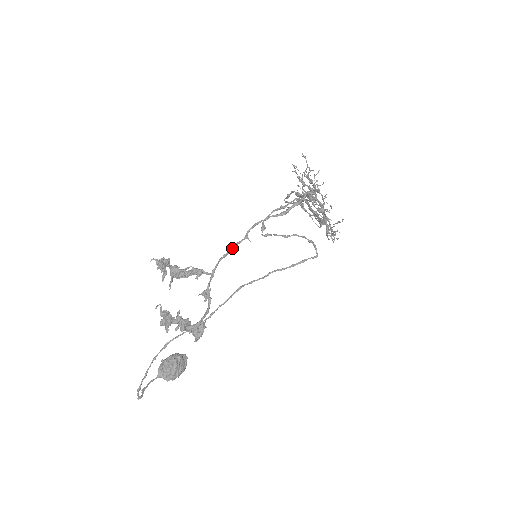
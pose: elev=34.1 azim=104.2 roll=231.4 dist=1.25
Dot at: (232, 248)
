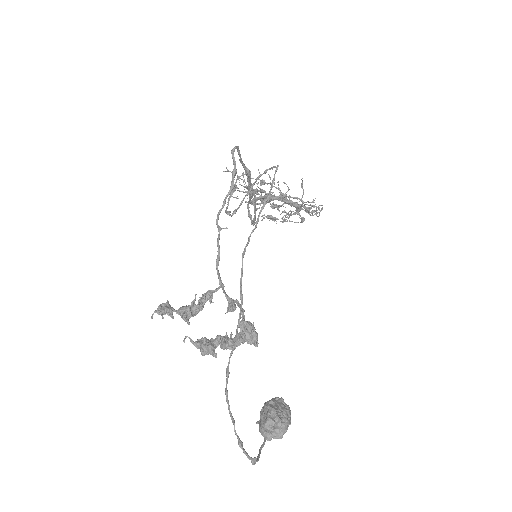
Dot at: occluded
